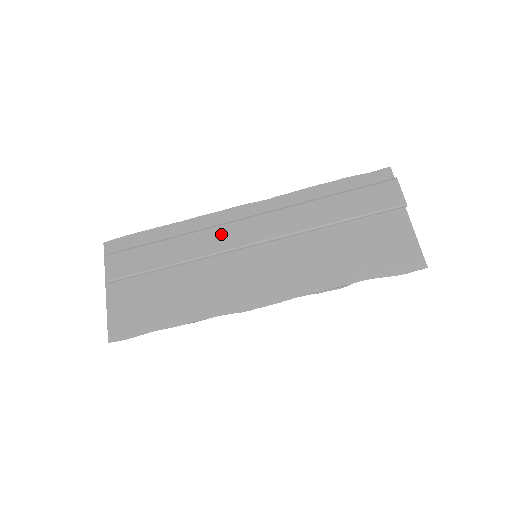
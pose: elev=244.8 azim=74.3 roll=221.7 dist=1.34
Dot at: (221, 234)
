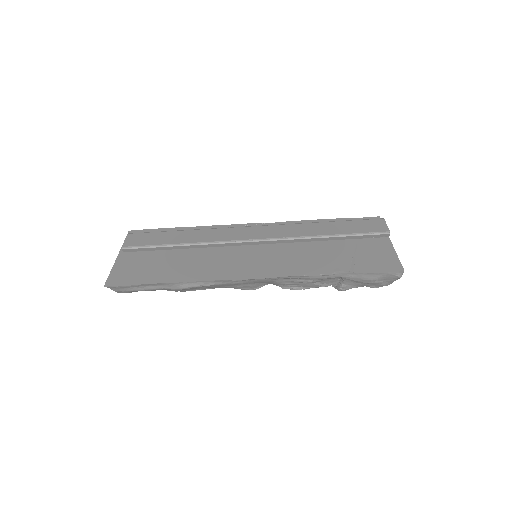
Dot at: (231, 232)
